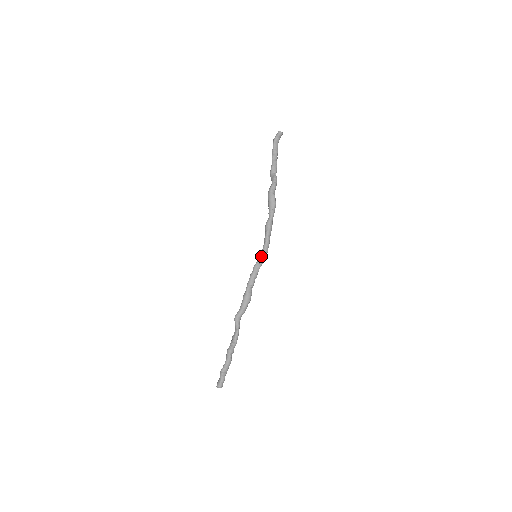
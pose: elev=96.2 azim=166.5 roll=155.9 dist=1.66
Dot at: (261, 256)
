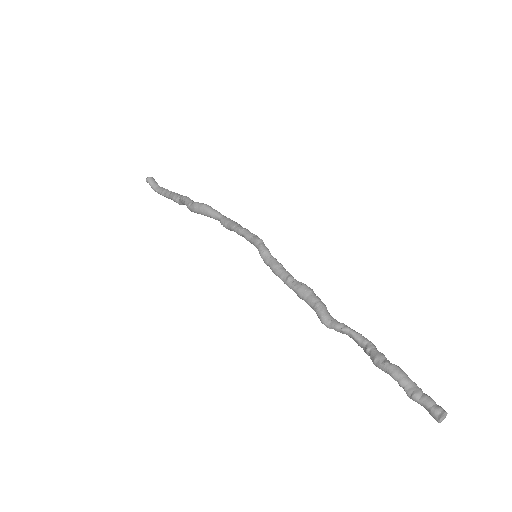
Dot at: occluded
